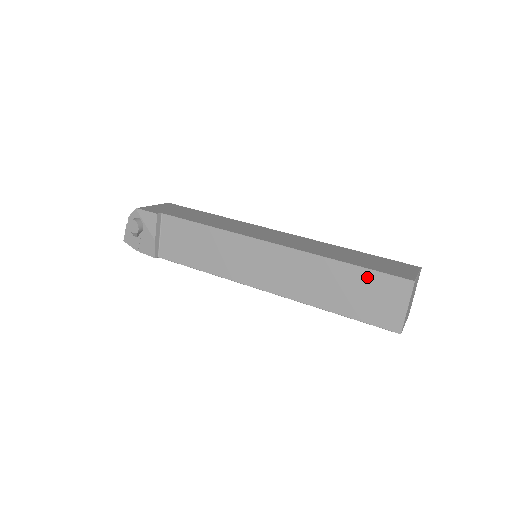
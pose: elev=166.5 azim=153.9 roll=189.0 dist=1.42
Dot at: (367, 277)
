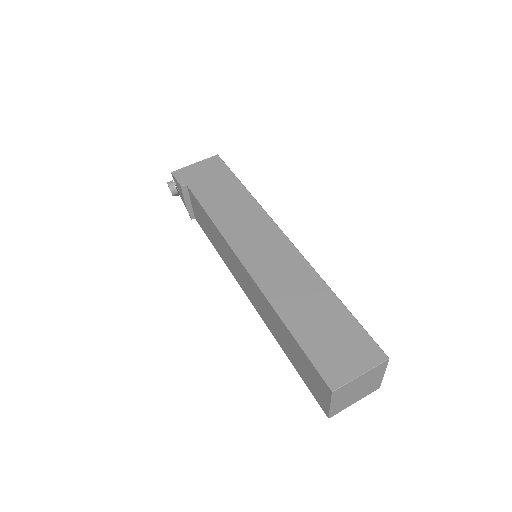
Dot at: (302, 354)
